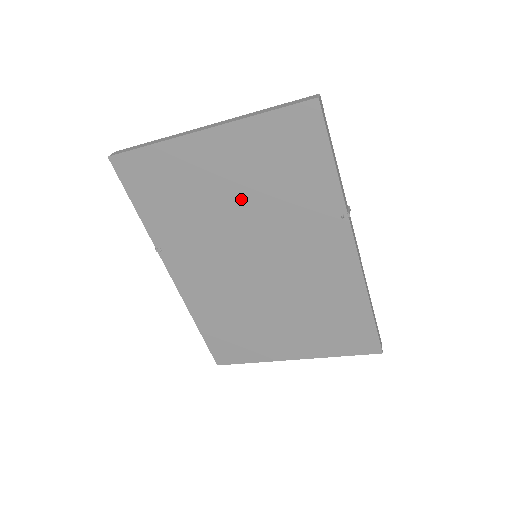
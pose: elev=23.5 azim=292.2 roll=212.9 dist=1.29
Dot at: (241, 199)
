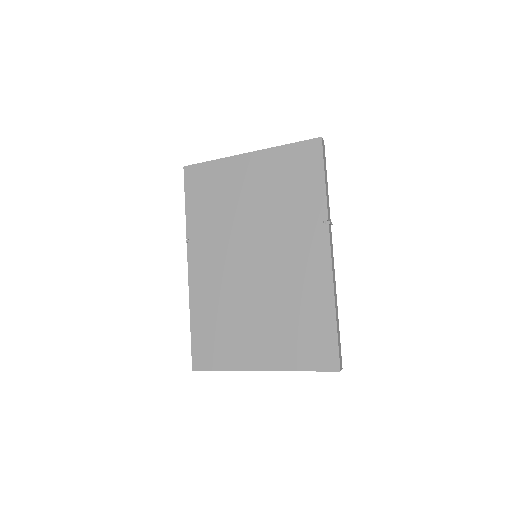
Dot at: (258, 203)
